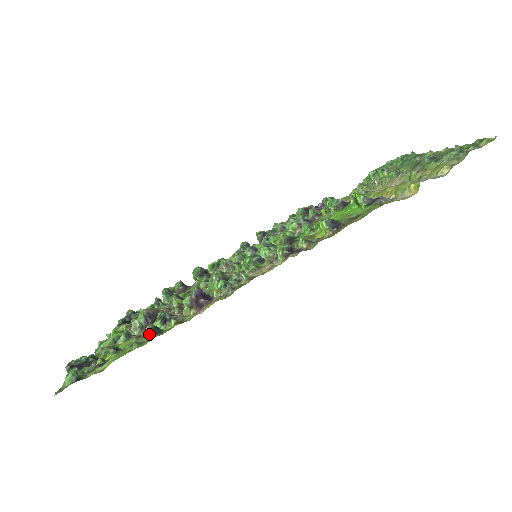
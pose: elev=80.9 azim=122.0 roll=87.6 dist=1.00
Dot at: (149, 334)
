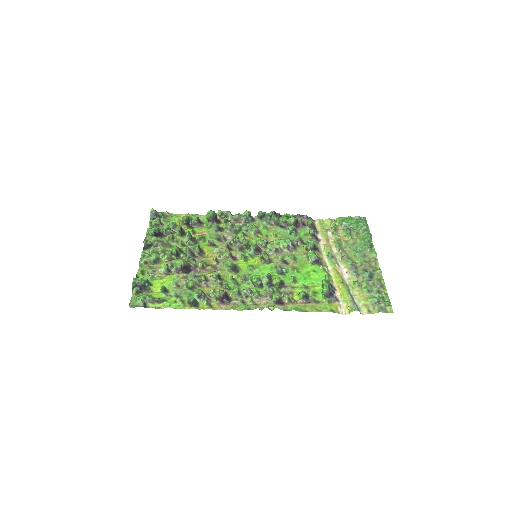
Dot at: (191, 303)
